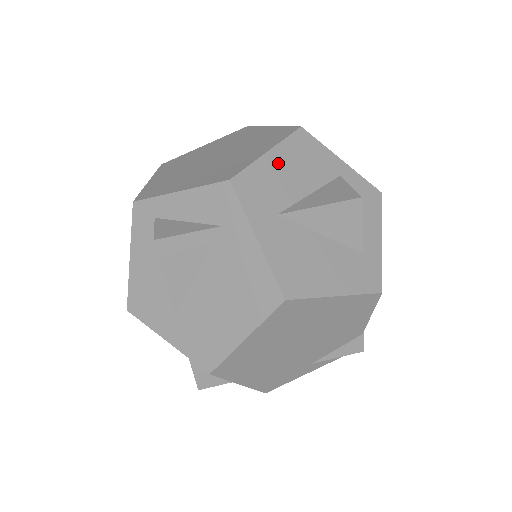
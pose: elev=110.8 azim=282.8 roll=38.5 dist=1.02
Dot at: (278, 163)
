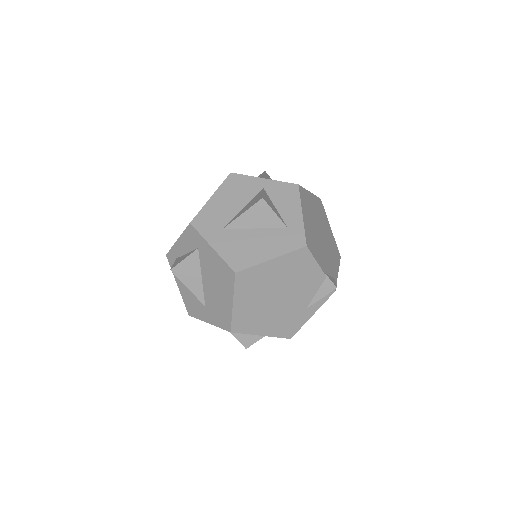
Dot at: (218, 201)
